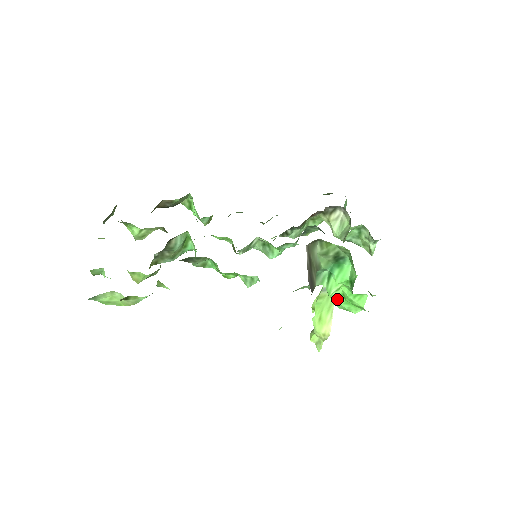
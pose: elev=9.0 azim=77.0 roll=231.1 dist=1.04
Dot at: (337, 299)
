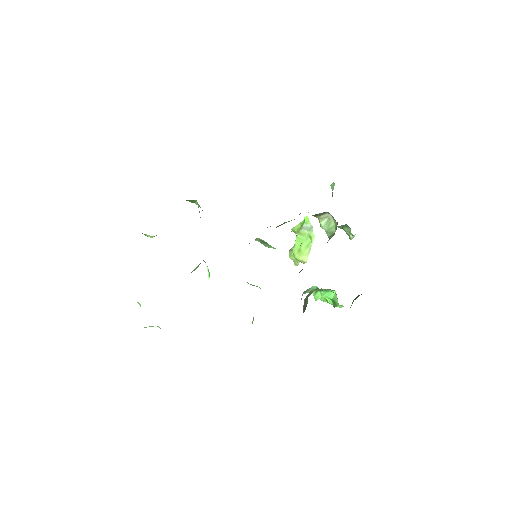
Dot at: (321, 299)
